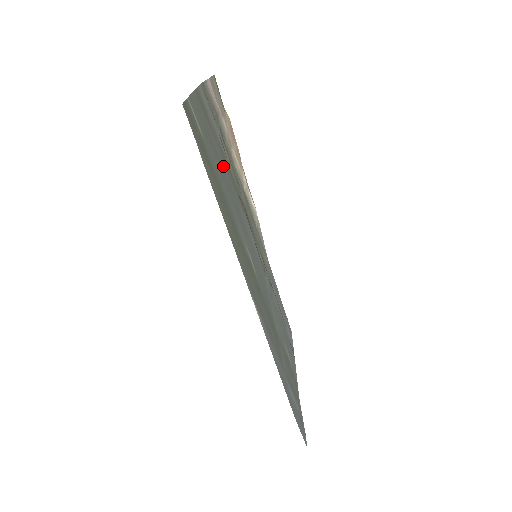
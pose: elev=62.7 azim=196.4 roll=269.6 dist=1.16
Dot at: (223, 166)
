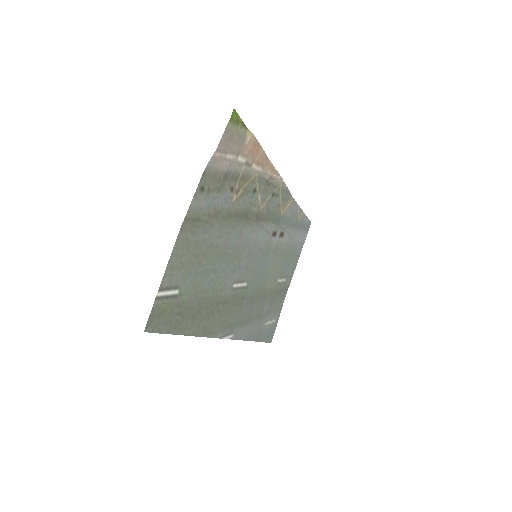
Dot at: (218, 242)
